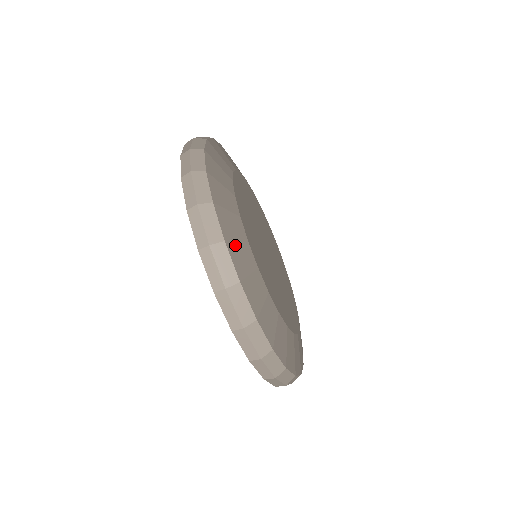
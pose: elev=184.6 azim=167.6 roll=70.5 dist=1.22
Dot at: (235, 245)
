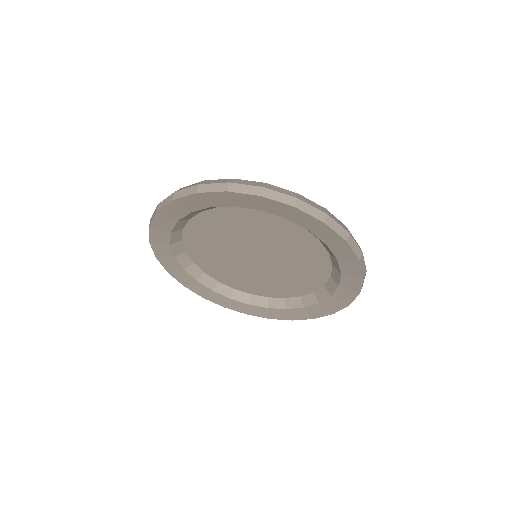
Dot at: occluded
